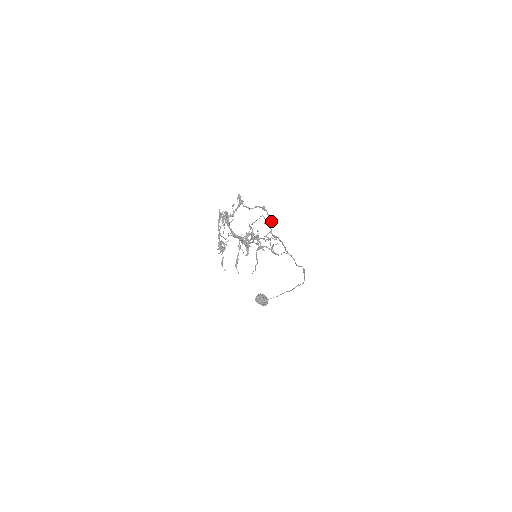
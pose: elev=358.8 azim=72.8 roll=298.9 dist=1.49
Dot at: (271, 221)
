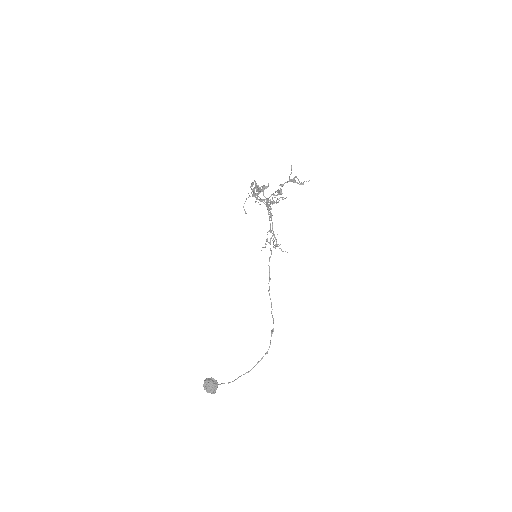
Dot at: (273, 231)
